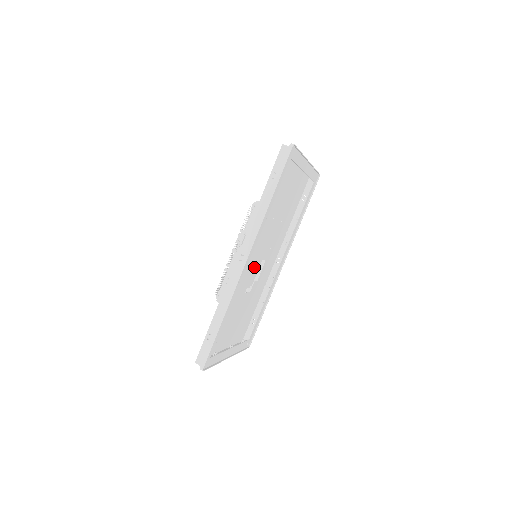
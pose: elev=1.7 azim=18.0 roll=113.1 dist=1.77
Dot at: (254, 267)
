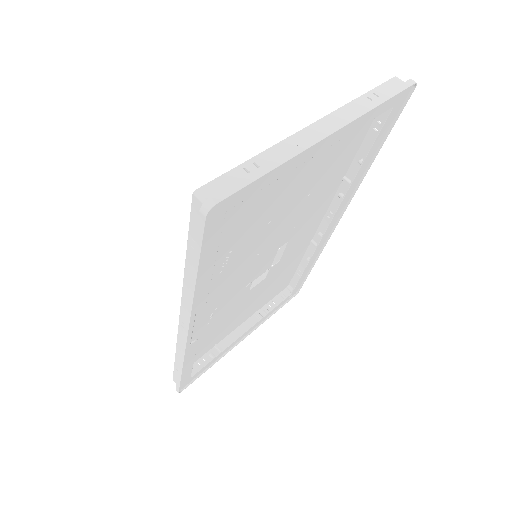
Dot at: occluded
